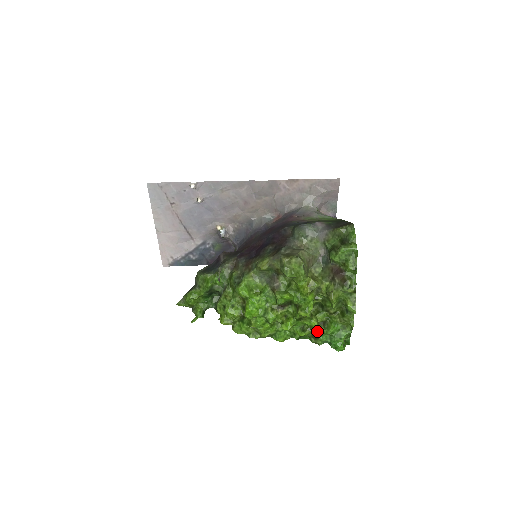
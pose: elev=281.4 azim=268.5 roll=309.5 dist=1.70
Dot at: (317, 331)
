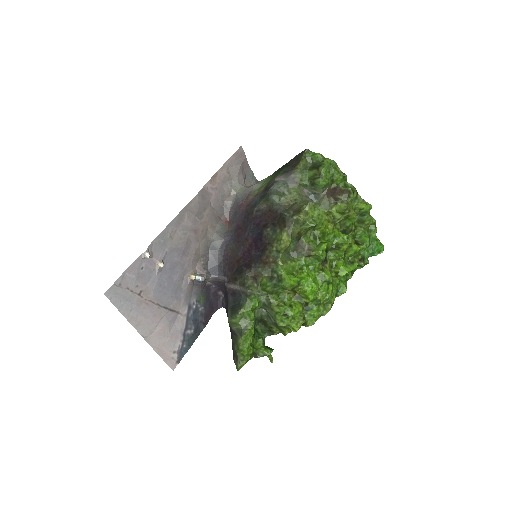
Dot at: (359, 254)
